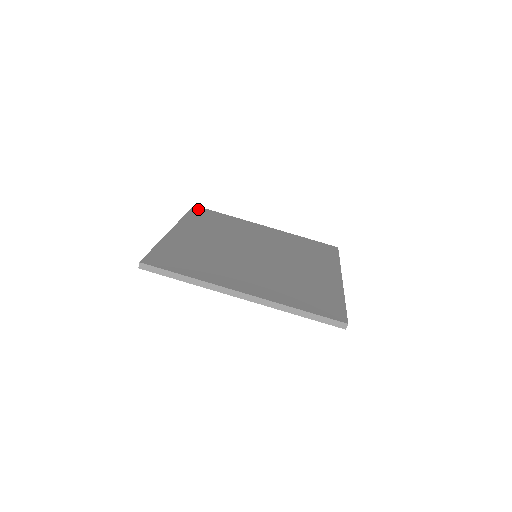
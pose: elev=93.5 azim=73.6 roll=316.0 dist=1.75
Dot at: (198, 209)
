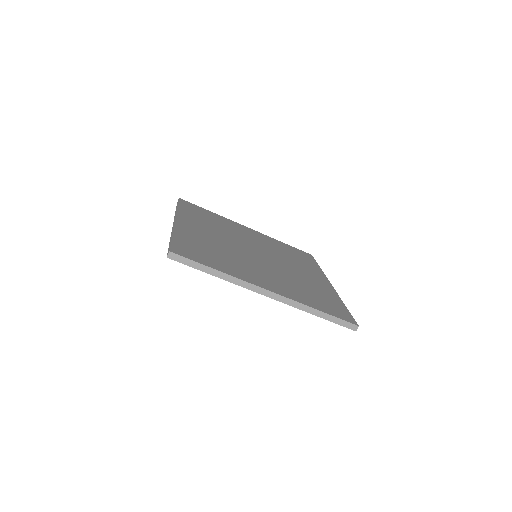
Dot at: (185, 202)
